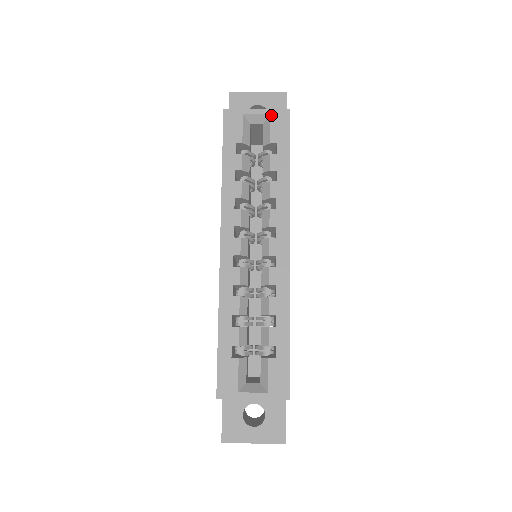
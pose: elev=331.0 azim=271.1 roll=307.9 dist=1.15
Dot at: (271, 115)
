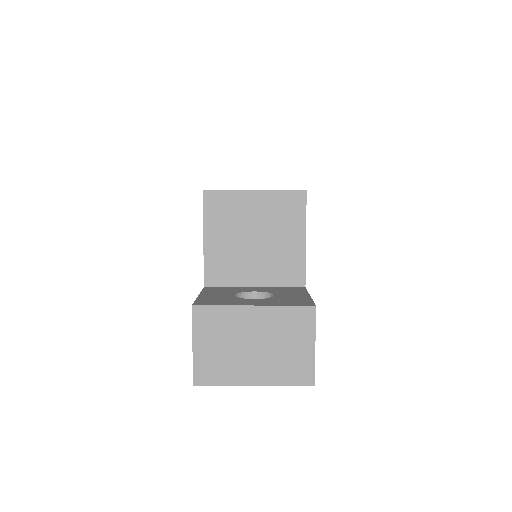
Dot at: occluded
